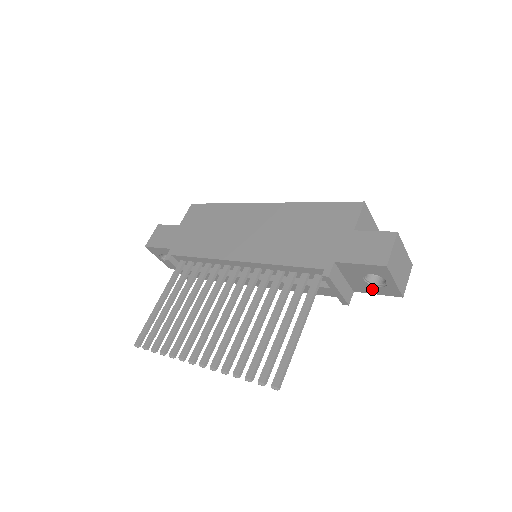
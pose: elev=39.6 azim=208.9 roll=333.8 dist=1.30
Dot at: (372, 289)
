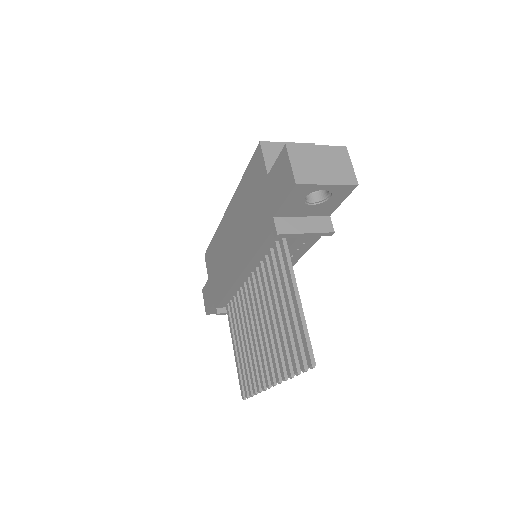
Dot at: (332, 203)
